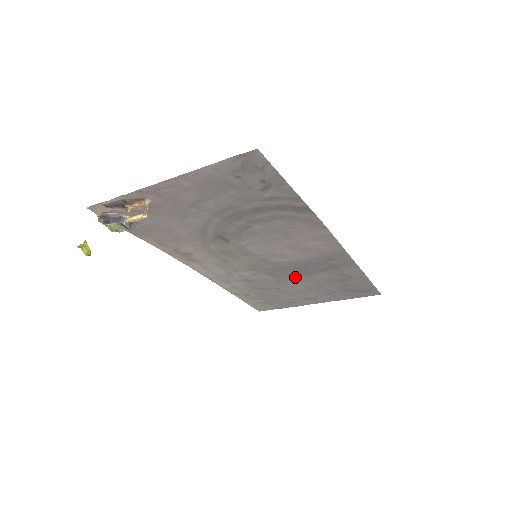
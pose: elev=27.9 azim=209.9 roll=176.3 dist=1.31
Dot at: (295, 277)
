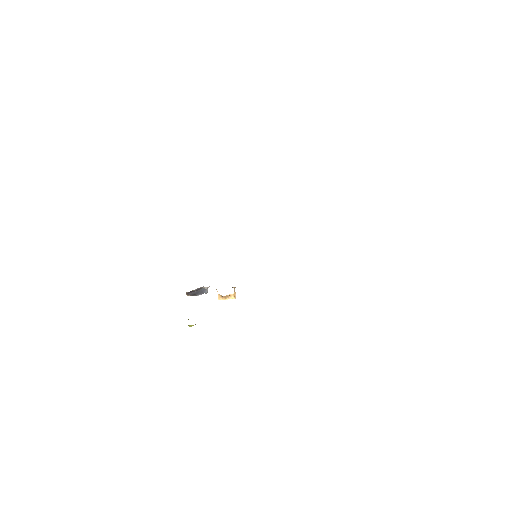
Dot at: occluded
